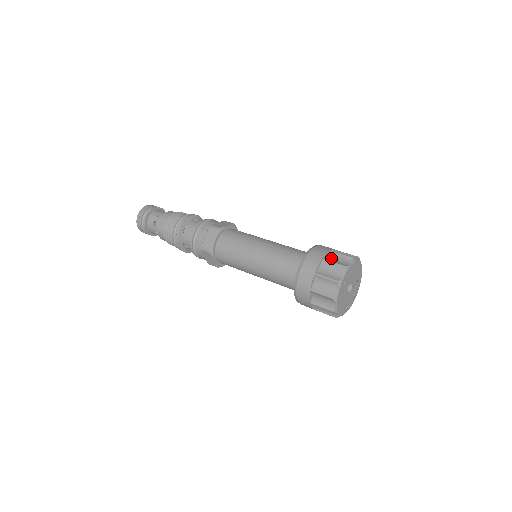
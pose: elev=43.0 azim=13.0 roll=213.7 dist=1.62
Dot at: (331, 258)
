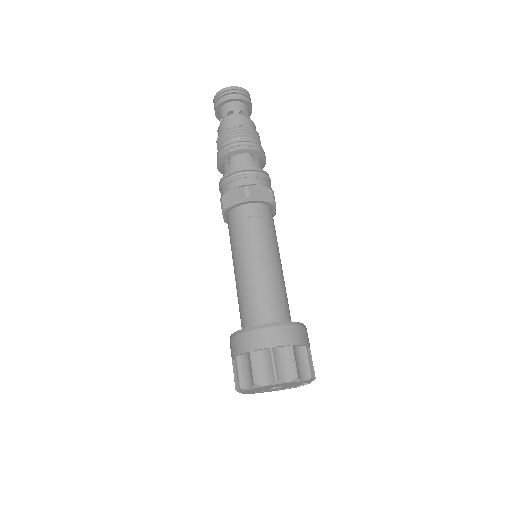
Dot at: (245, 361)
